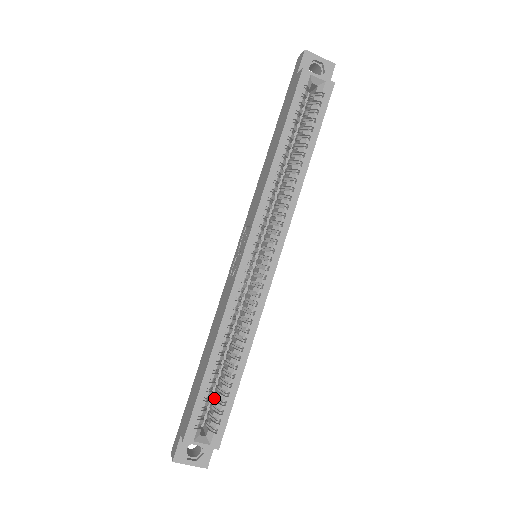
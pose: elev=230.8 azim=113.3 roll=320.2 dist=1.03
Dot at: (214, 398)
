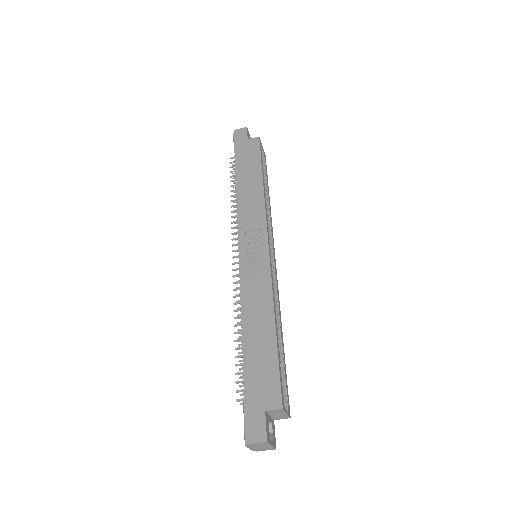
Dot at: occluded
